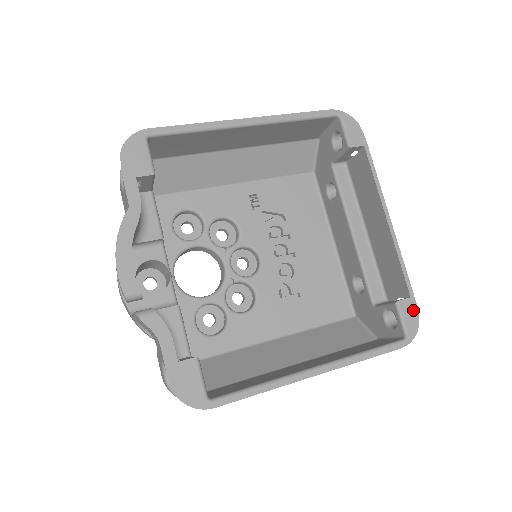
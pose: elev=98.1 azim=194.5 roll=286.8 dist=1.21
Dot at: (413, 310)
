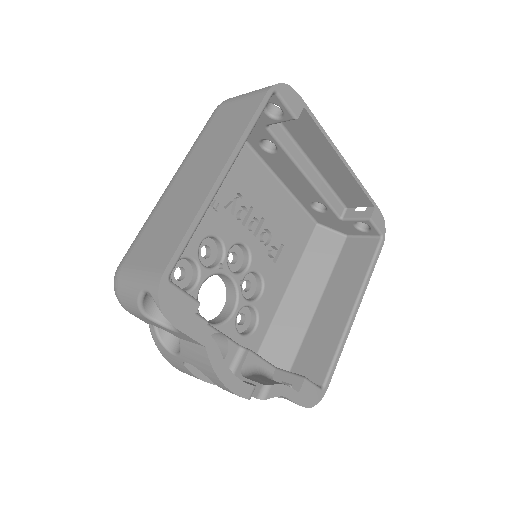
Dot at: (379, 215)
